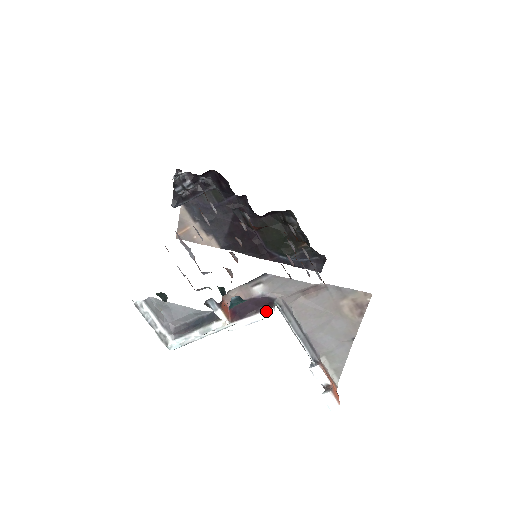
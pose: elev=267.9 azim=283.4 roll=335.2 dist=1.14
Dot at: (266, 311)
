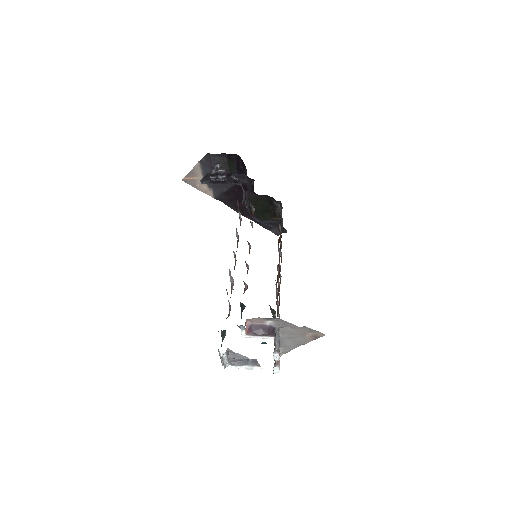
Dot at: (270, 337)
